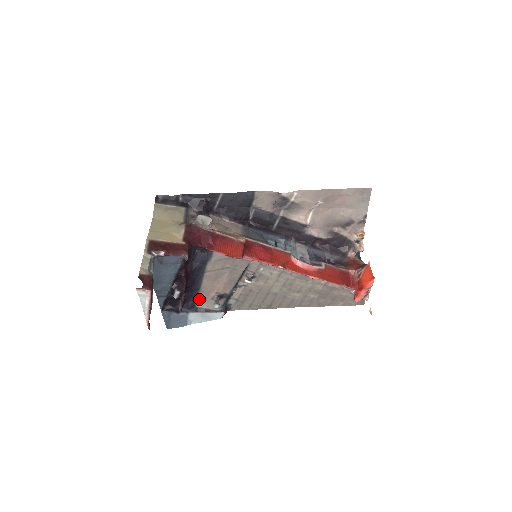
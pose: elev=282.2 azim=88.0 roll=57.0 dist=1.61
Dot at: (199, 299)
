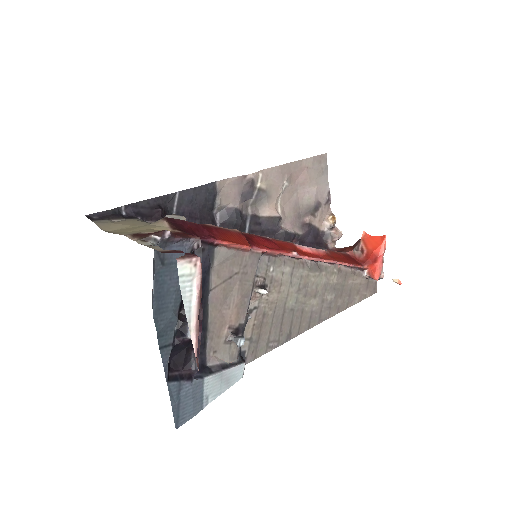
Dot at: (208, 349)
